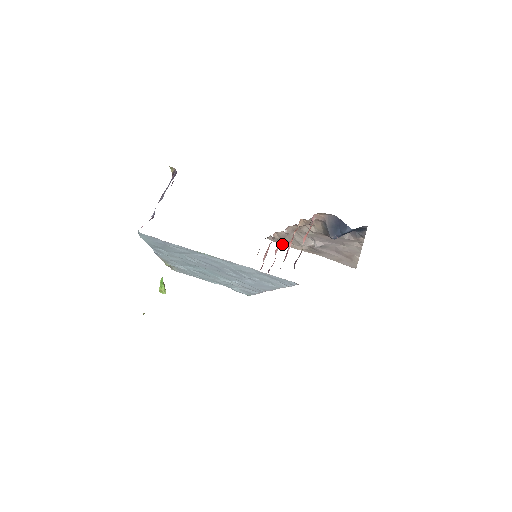
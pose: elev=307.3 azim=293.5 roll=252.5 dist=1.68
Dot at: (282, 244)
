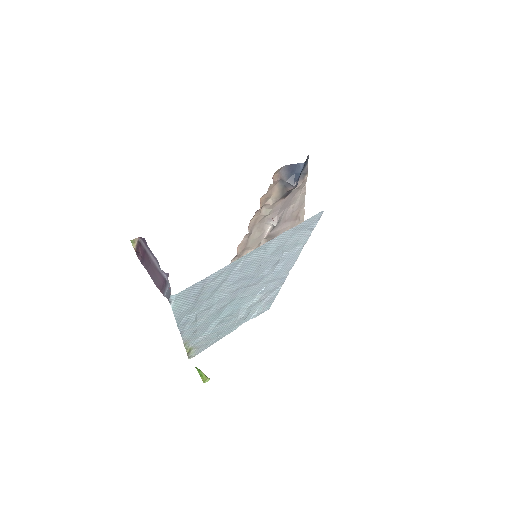
Dot at: occluded
